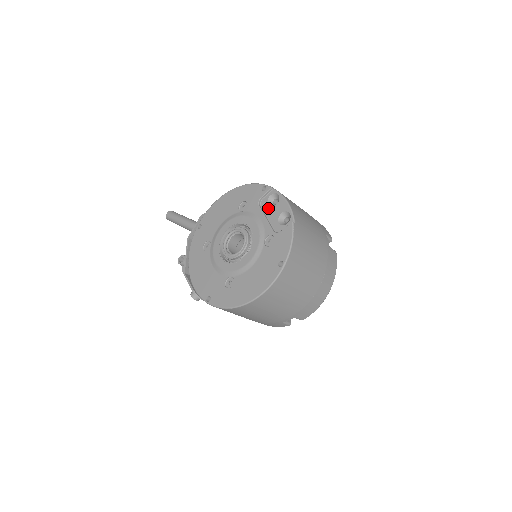
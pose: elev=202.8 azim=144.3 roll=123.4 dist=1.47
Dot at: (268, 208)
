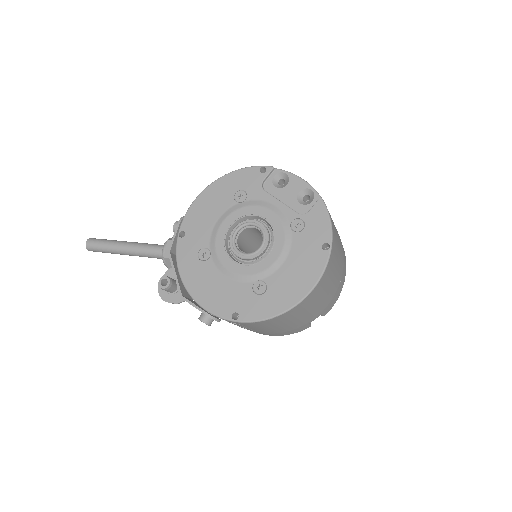
Dot at: (277, 191)
